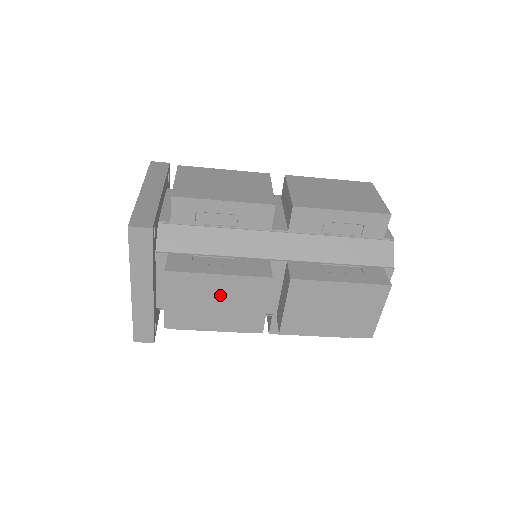
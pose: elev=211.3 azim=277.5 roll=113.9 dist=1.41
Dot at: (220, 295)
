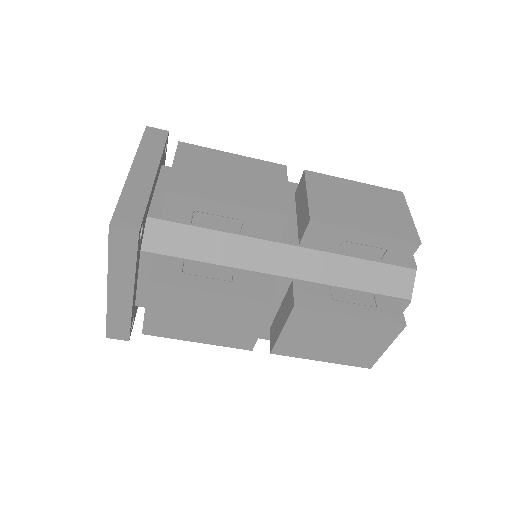
Dot at: (210, 311)
